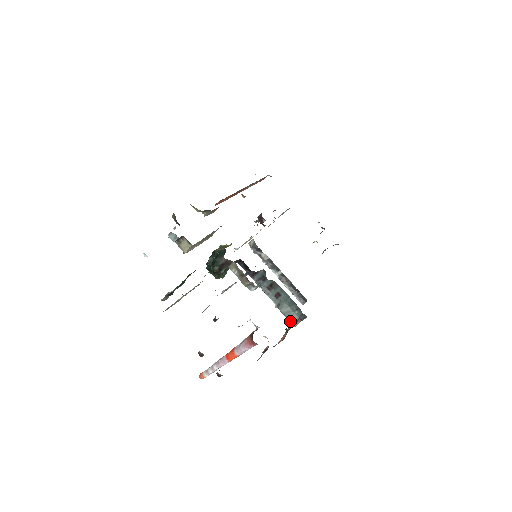
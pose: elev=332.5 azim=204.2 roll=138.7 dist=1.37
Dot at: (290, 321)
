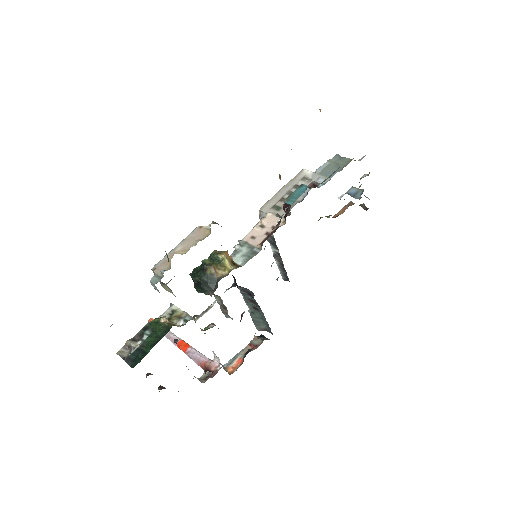
Dot at: (256, 326)
